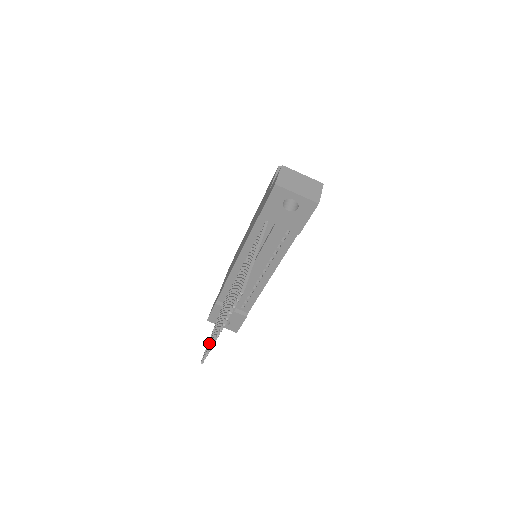
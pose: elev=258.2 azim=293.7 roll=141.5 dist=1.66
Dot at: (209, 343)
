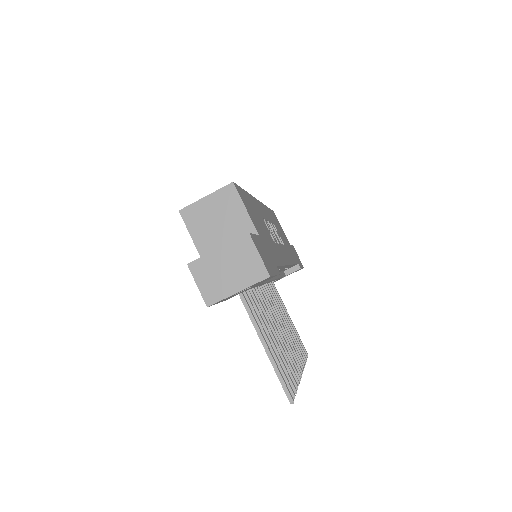
Dot at: occluded
